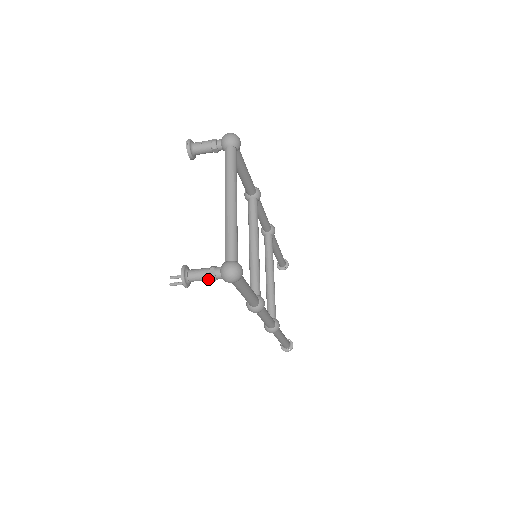
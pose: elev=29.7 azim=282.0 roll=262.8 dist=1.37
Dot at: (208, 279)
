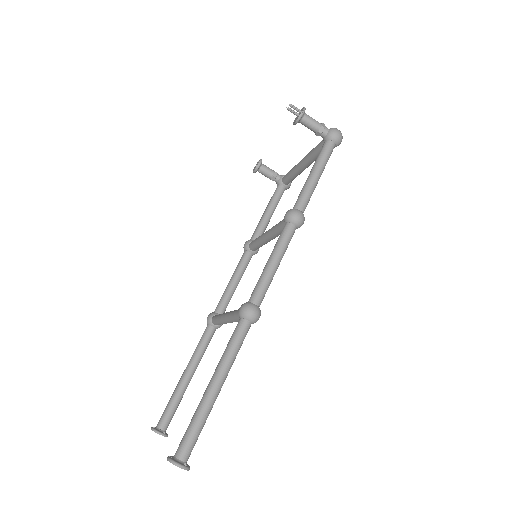
Dot at: (318, 124)
